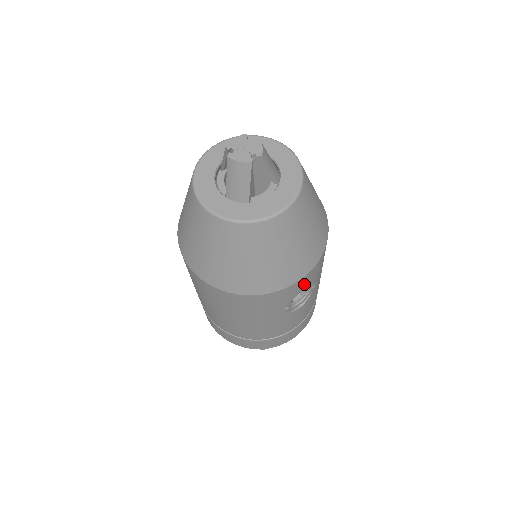
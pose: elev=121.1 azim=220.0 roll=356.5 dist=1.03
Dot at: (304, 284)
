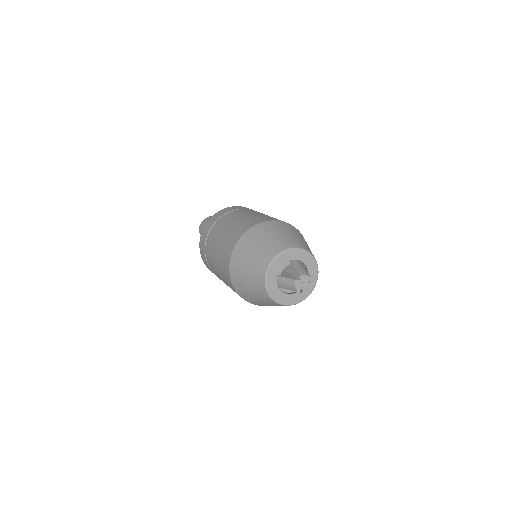
Dot at: occluded
